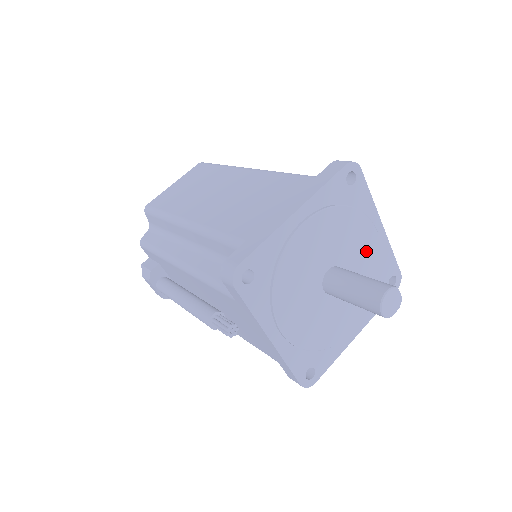
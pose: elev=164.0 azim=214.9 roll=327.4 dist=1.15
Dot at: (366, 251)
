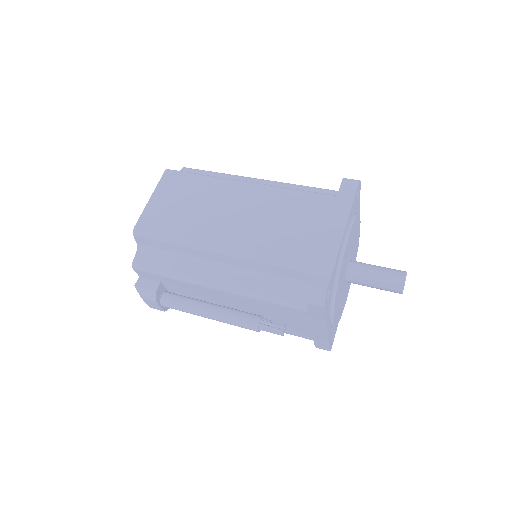
Dot at: (356, 241)
